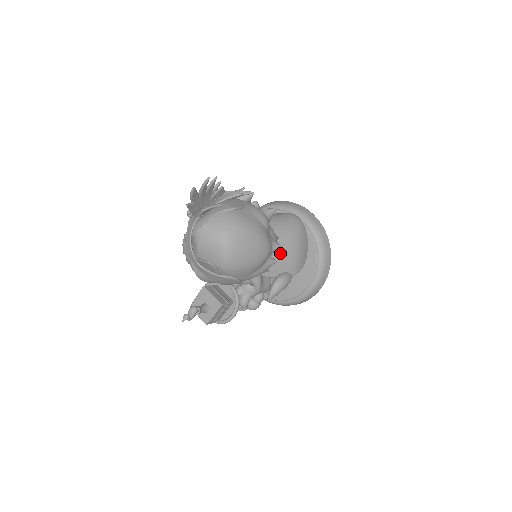
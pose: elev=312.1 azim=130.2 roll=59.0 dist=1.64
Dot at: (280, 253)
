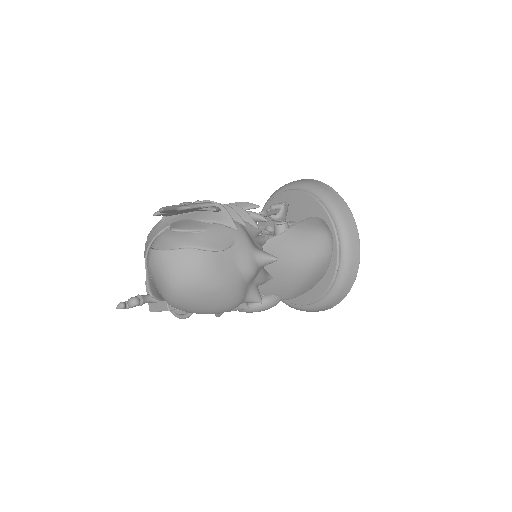
Dot at: (277, 278)
